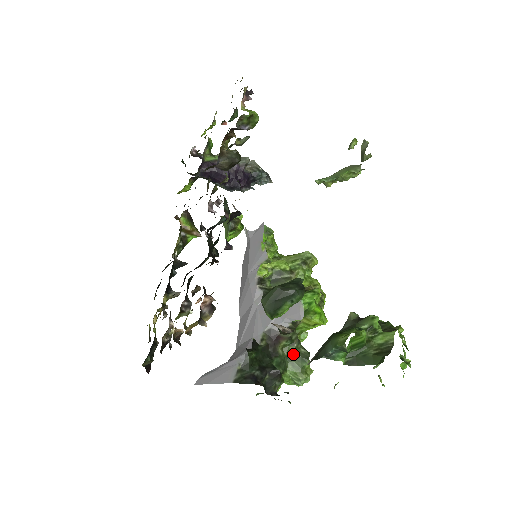
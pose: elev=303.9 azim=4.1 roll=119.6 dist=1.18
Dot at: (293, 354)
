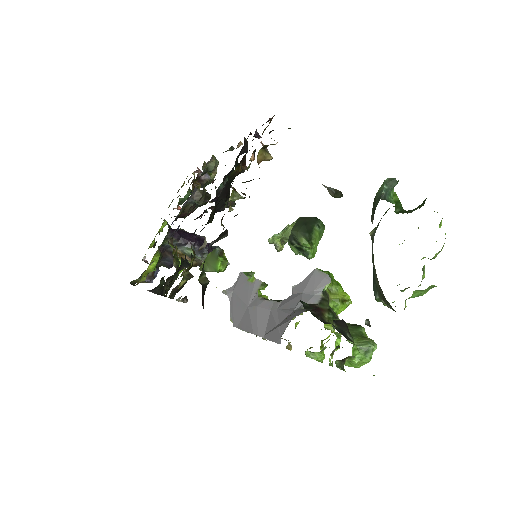
Dot at: occluded
